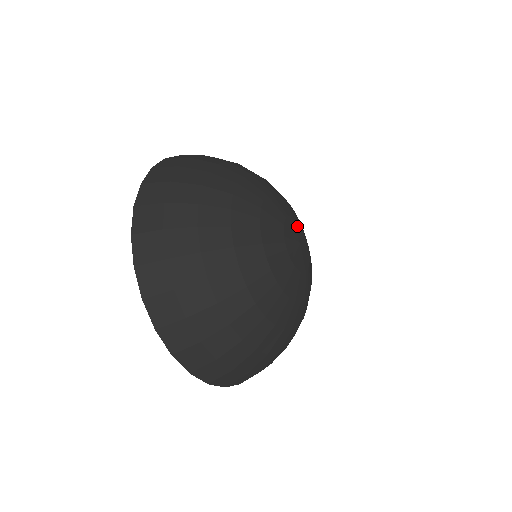
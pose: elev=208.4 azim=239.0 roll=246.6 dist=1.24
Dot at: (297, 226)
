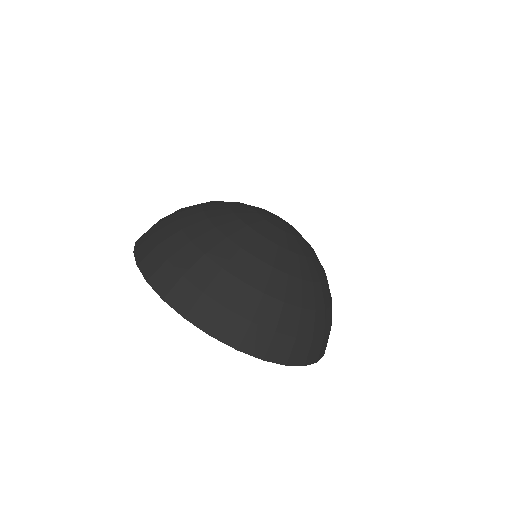
Dot at: occluded
